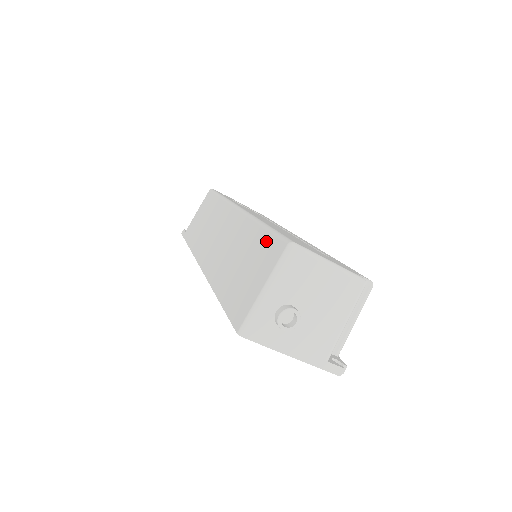
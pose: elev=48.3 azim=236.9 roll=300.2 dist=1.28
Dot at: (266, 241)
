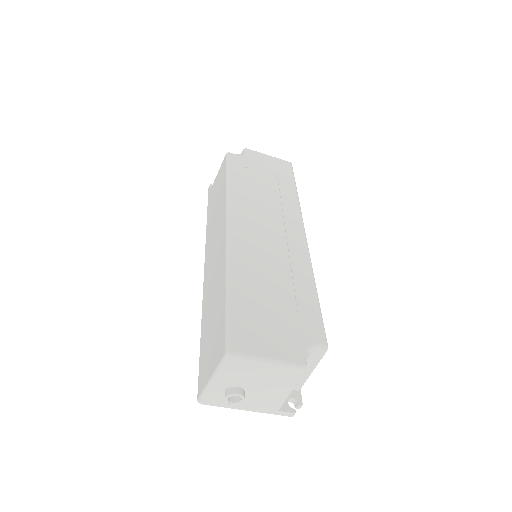
Dot at: (222, 322)
